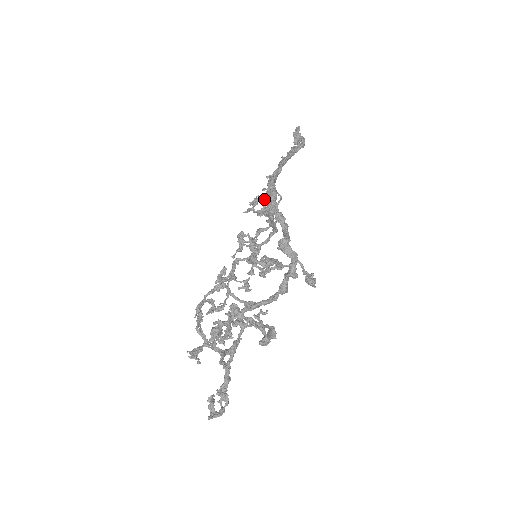
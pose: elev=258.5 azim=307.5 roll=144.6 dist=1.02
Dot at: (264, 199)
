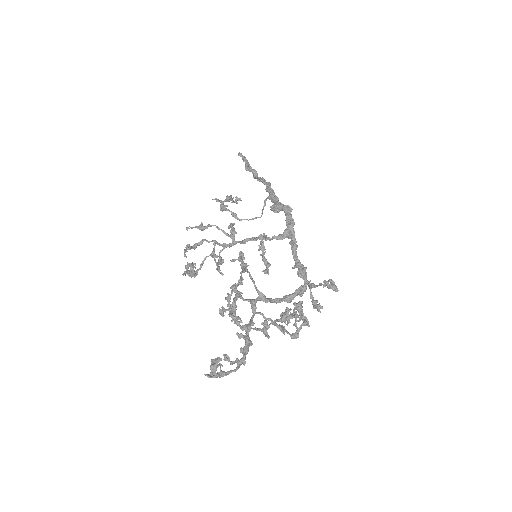
Dot at: (234, 202)
